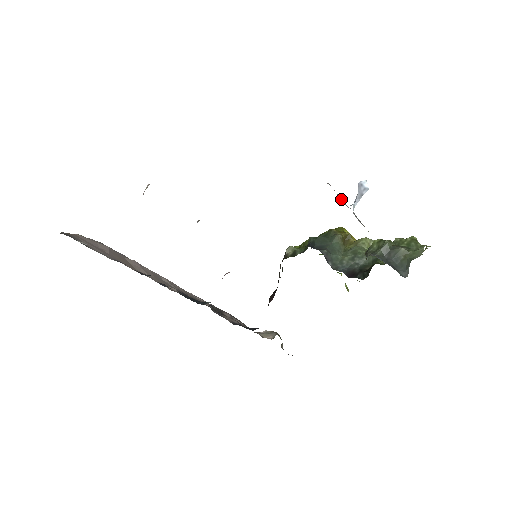
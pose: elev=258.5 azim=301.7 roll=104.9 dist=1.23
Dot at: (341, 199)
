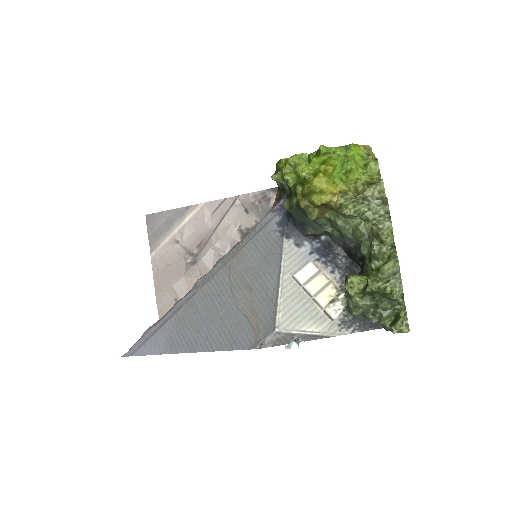
Dot at: (282, 338)
